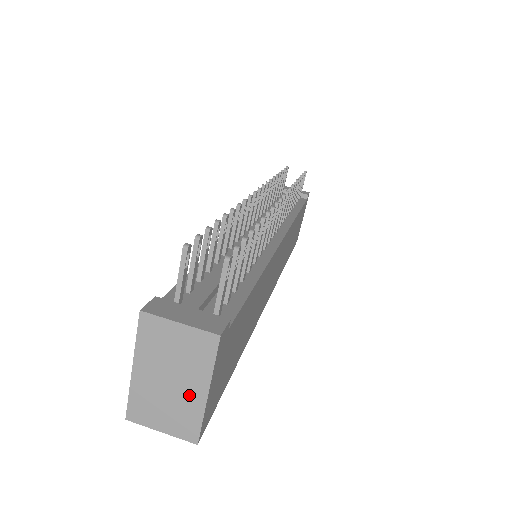
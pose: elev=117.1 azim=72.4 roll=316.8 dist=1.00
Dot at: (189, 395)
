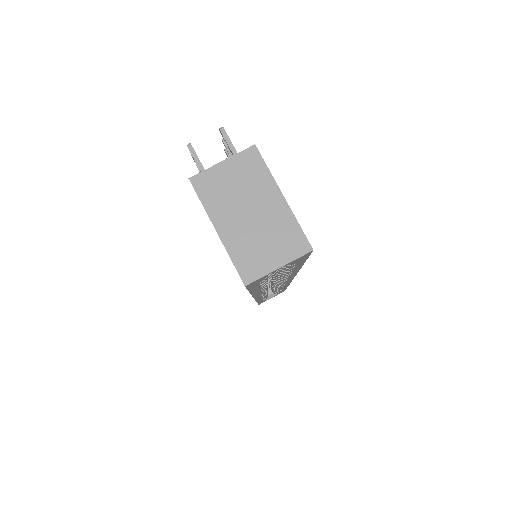
Dot at: (272, 212)
